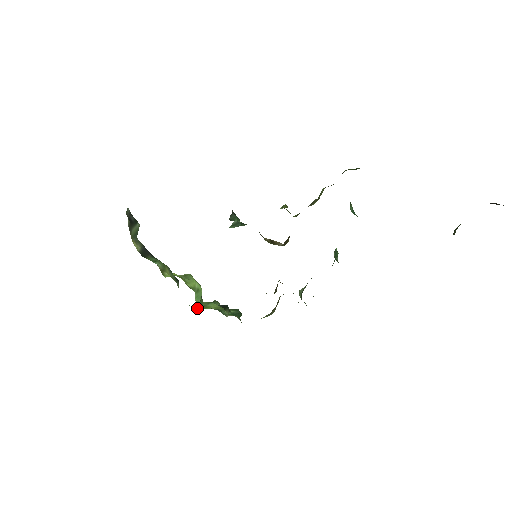
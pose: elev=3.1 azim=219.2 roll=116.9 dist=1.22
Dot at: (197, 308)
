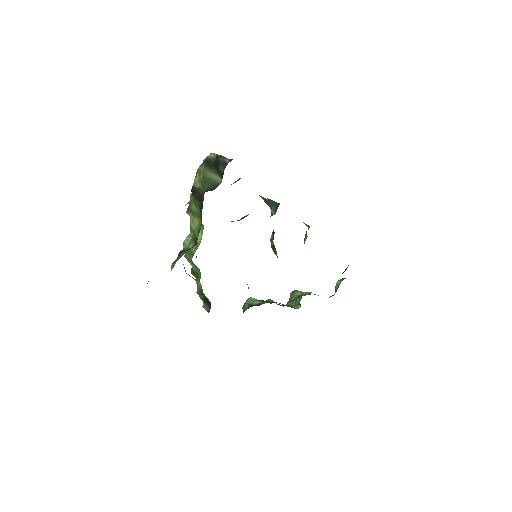
Dot at: occluded
